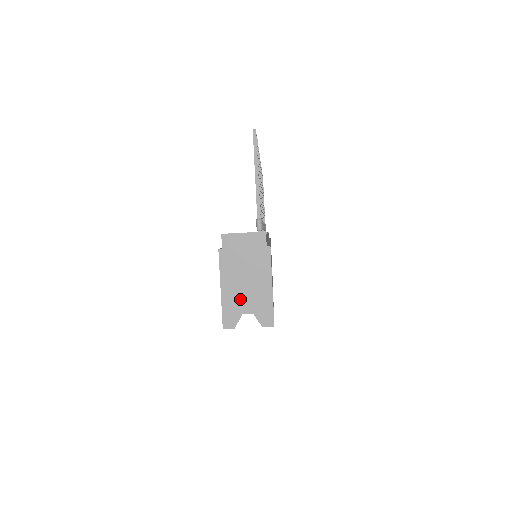
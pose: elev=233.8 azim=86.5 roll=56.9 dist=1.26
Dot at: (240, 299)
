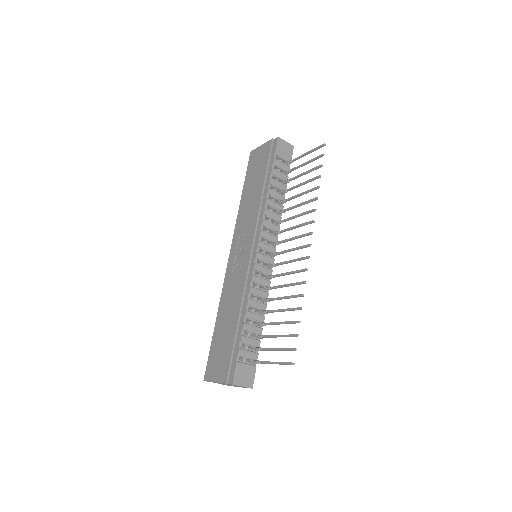
Dot at: (220, 383)
